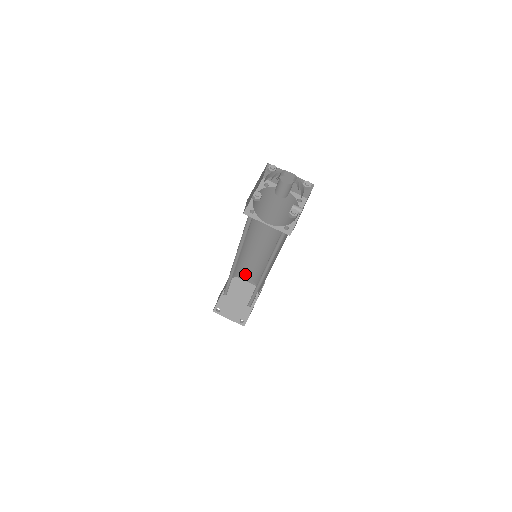
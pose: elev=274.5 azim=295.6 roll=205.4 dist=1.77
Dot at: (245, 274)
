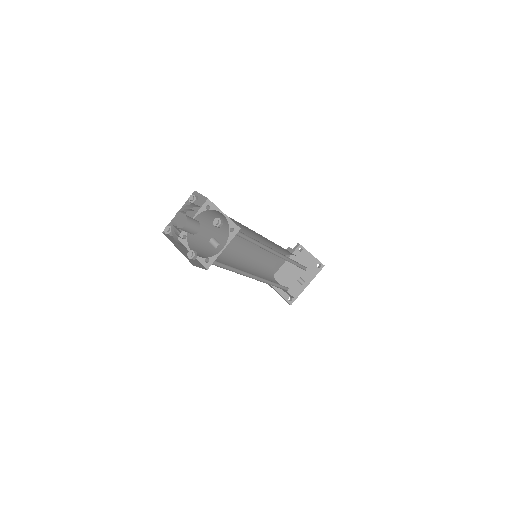
Dot at: (295, 255)
